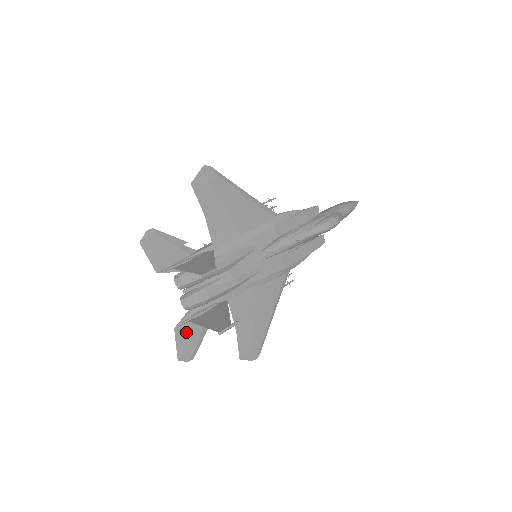
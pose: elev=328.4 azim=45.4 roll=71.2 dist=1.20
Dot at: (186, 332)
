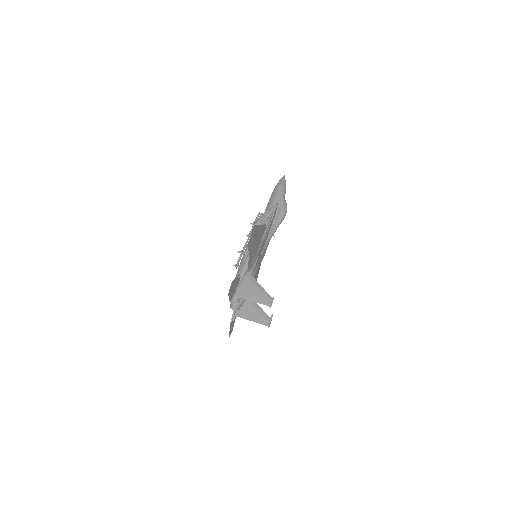
Dot at: (233, 321)
